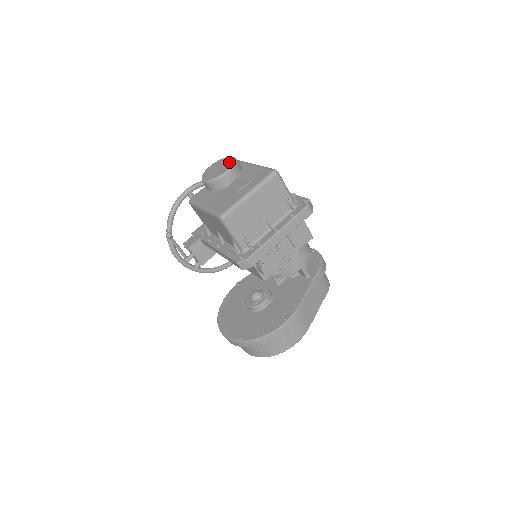
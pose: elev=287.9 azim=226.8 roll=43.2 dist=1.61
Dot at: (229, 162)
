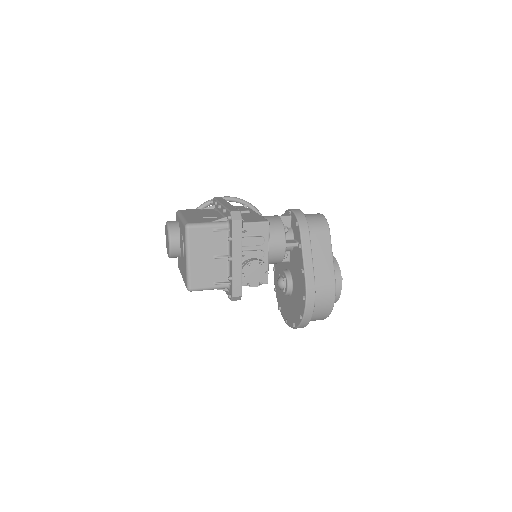
Dot at: (167, 232)
